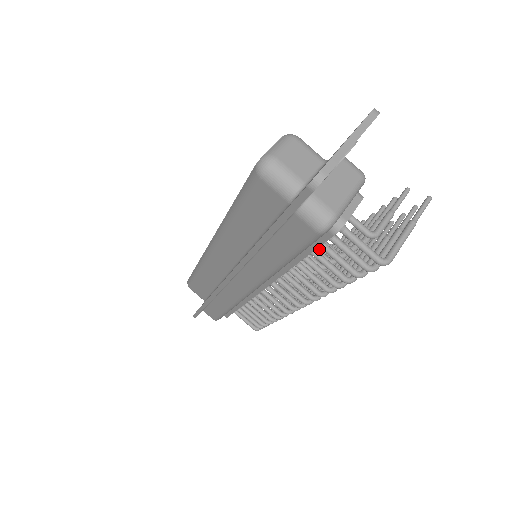
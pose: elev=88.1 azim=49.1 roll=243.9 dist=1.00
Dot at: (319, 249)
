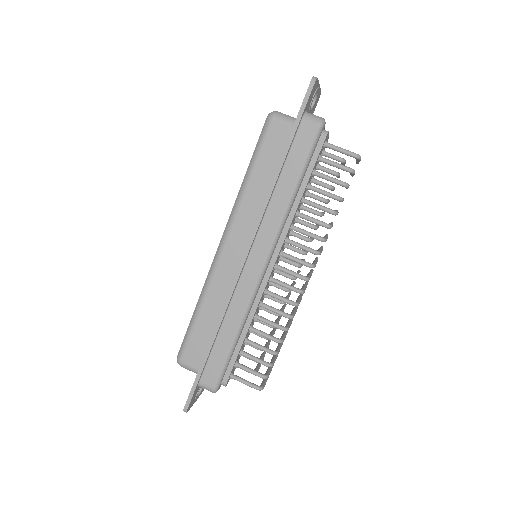
Dot at: (308, 207)
